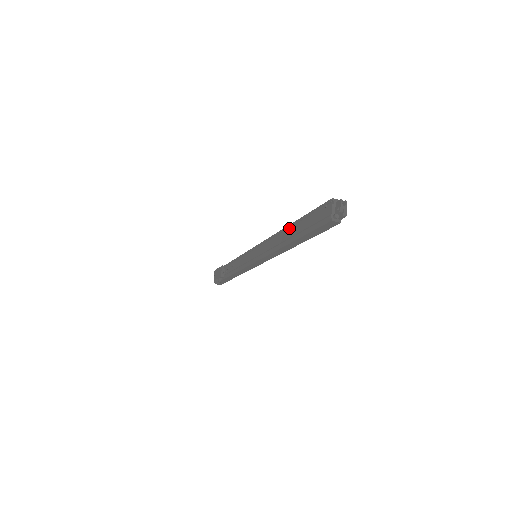
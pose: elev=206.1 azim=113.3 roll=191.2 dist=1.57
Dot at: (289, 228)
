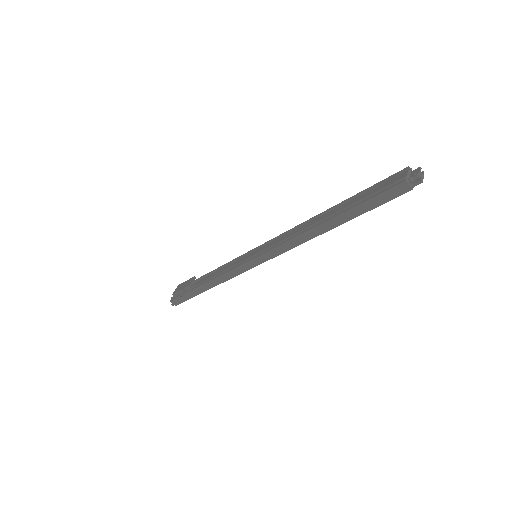
Dot at: (326, 213)
